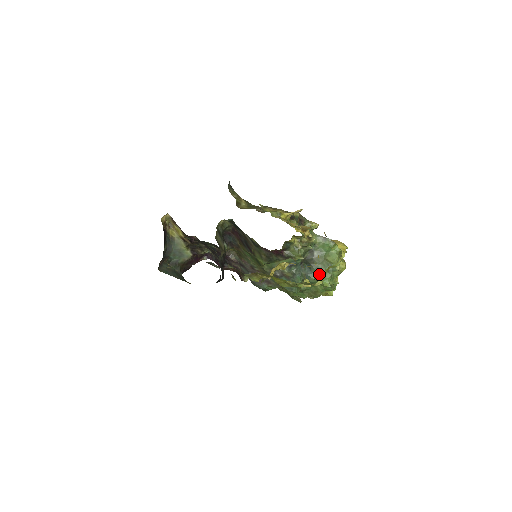
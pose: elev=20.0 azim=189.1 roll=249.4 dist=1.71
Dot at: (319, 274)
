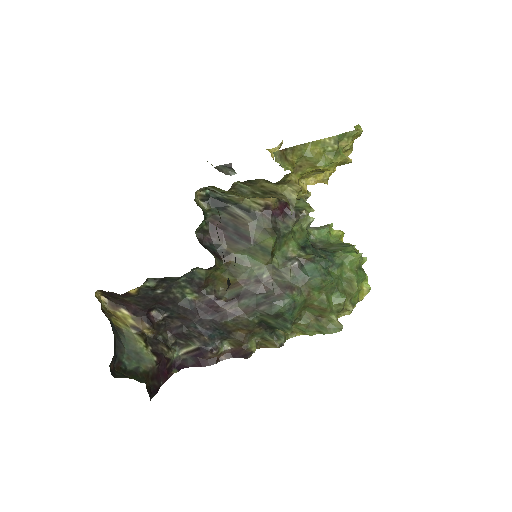
Dot at: (339, 251)
